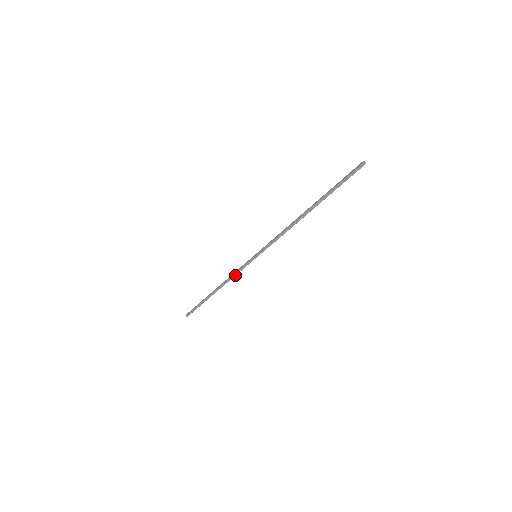
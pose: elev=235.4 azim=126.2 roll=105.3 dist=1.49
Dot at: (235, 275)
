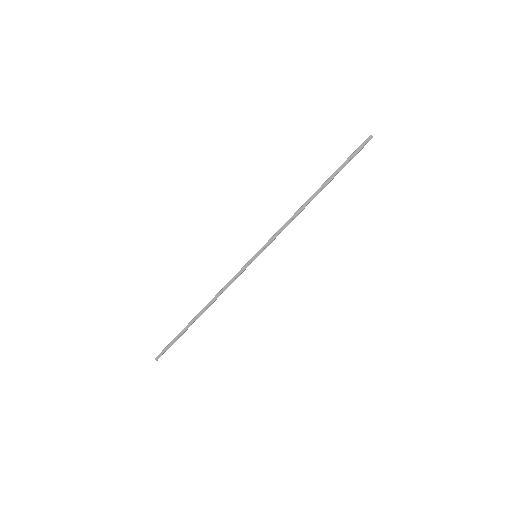
Dot at: (229, 285)
